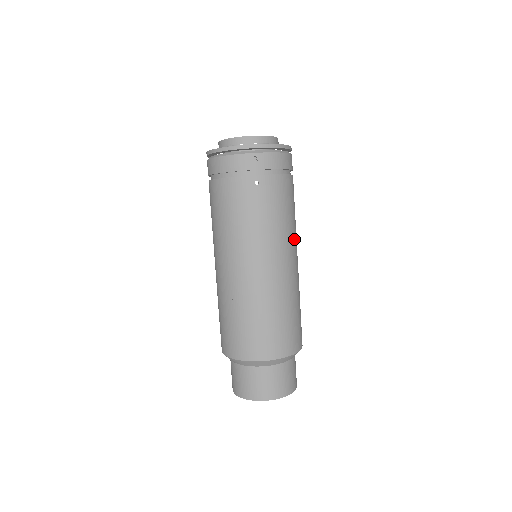
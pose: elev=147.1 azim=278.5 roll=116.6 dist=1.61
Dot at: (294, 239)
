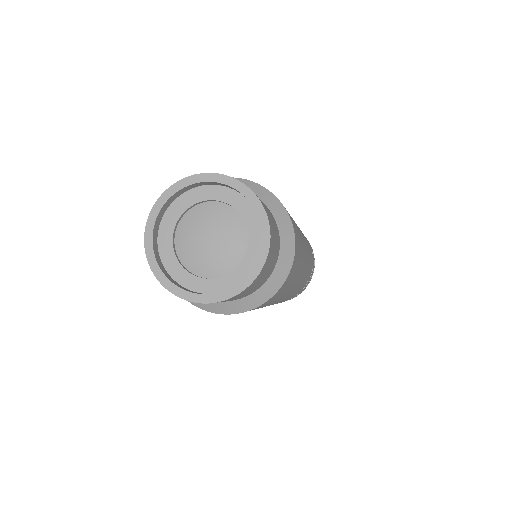
Dot at: occluded
